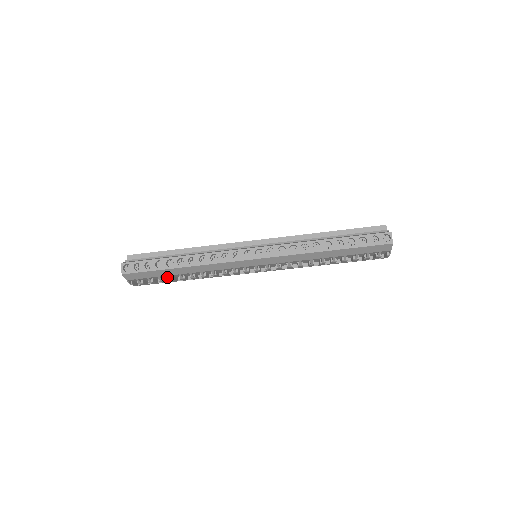
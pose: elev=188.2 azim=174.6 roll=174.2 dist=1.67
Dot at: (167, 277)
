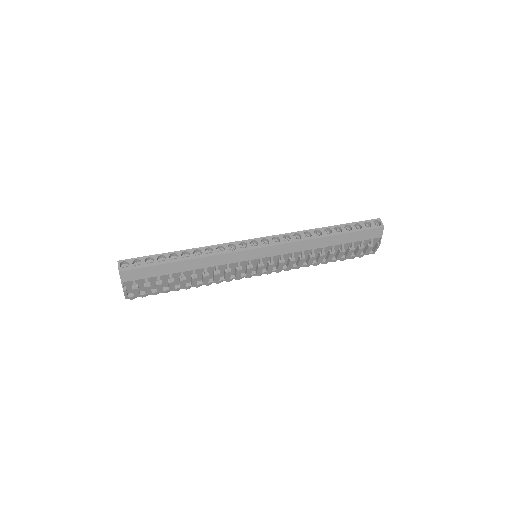
Dot at: (164, 282)
